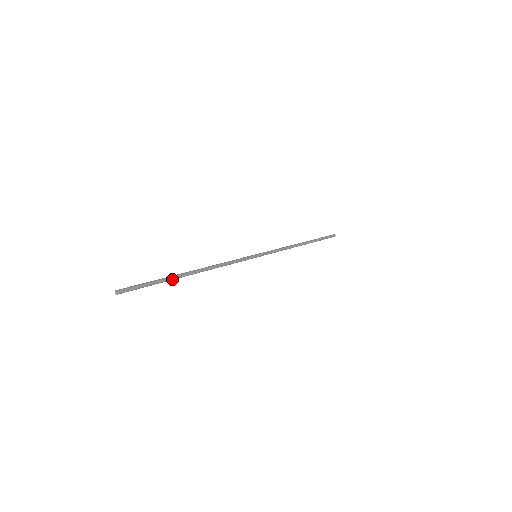
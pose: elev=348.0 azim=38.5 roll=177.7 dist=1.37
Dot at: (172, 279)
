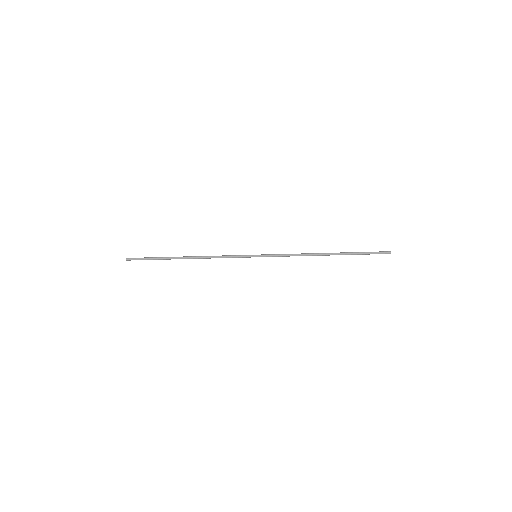
Dot at: (167, 258)
